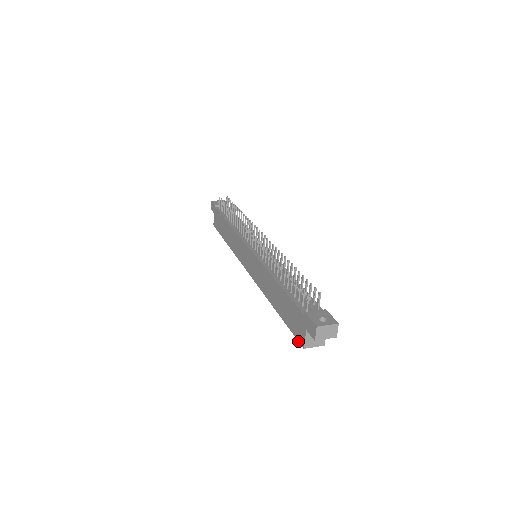
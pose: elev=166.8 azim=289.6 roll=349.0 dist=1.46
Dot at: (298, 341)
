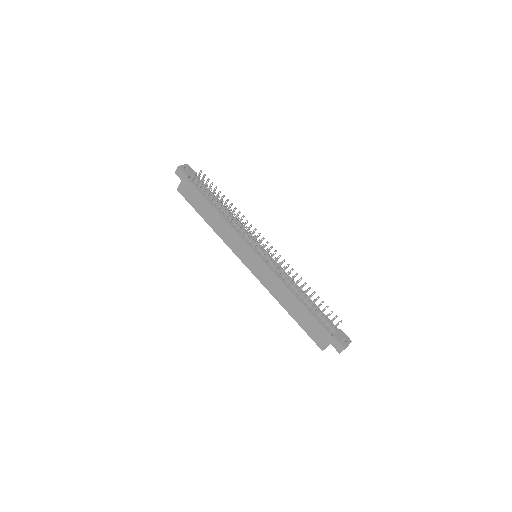
Dot at: (317, 345)
